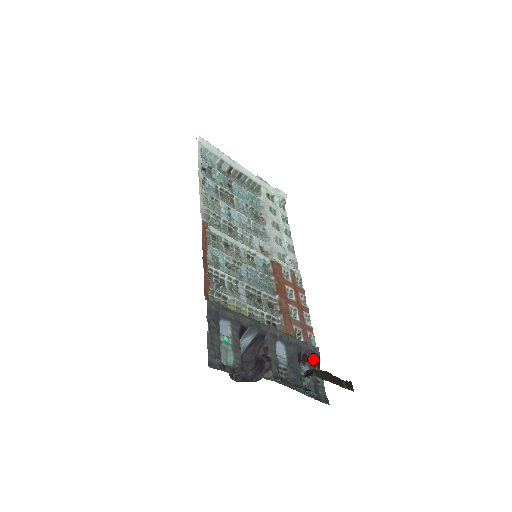
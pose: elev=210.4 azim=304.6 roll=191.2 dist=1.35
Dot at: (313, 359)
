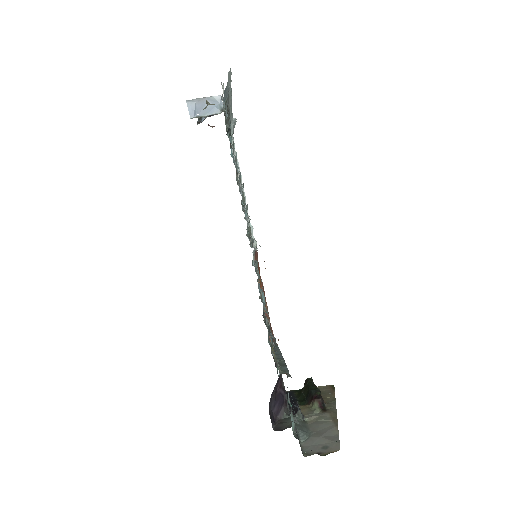
Dot at: occluded
